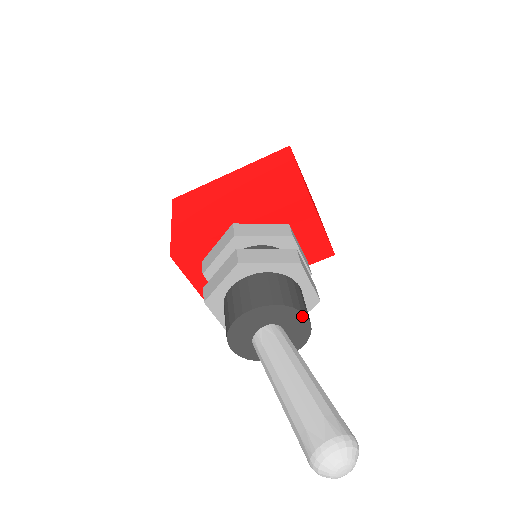
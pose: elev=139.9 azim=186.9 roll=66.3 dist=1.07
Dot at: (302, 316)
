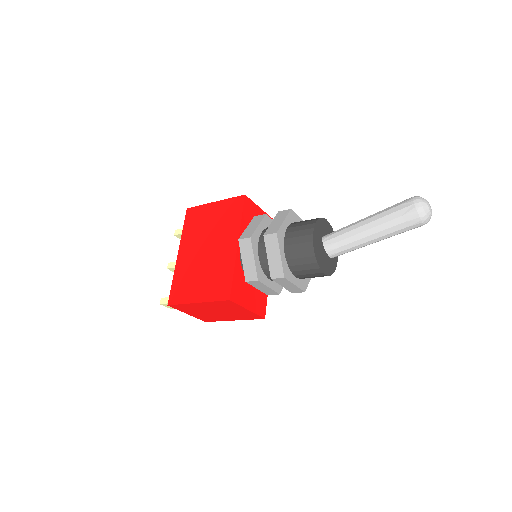
Dot at: (325, 221)
